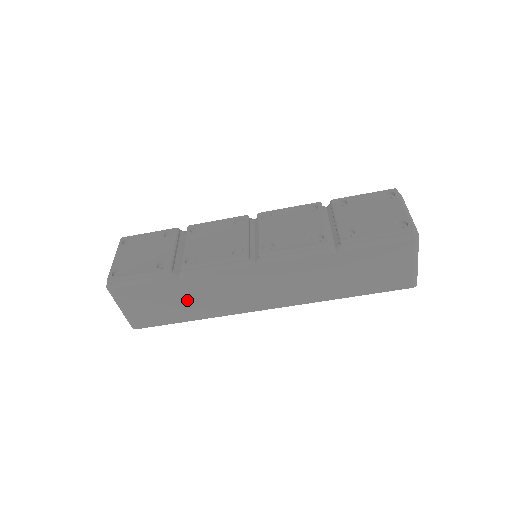
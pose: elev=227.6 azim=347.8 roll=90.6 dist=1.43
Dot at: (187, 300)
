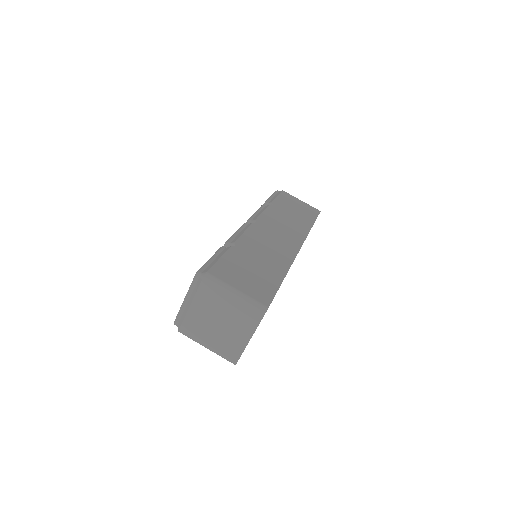
Dot at: (259, 260)
